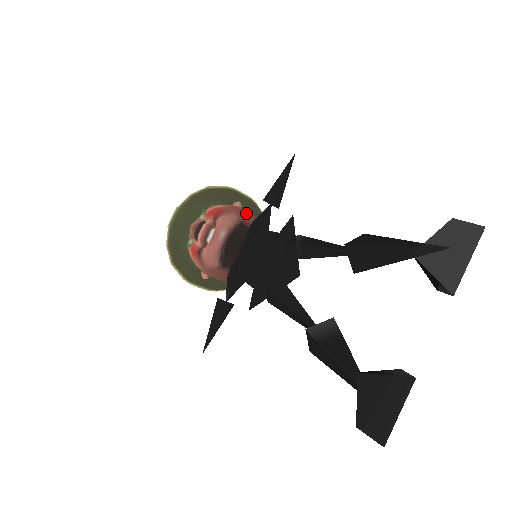
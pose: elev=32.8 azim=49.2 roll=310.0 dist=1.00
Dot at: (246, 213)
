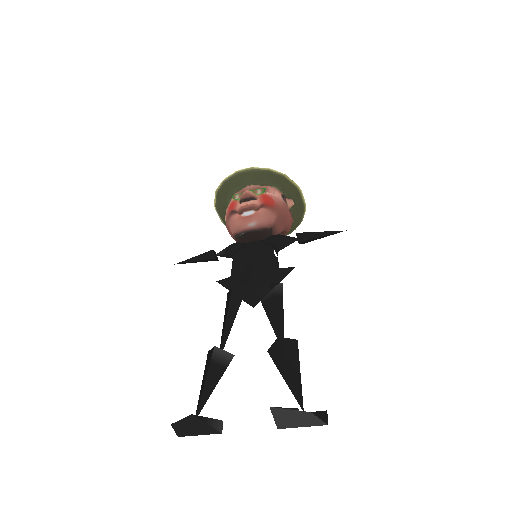
Dot at: (284, 221)
